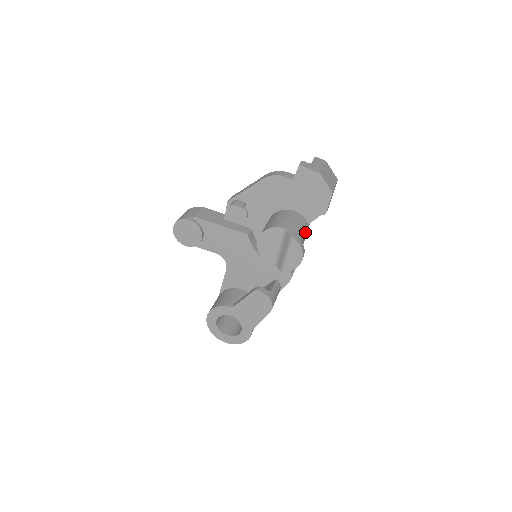
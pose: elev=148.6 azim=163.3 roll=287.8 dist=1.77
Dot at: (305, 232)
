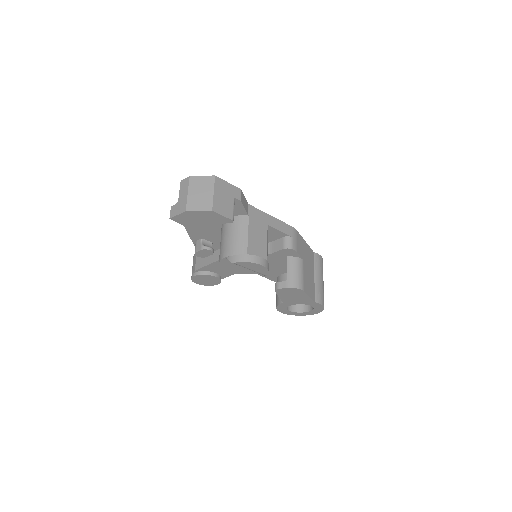
Dot at: (247, 232)
